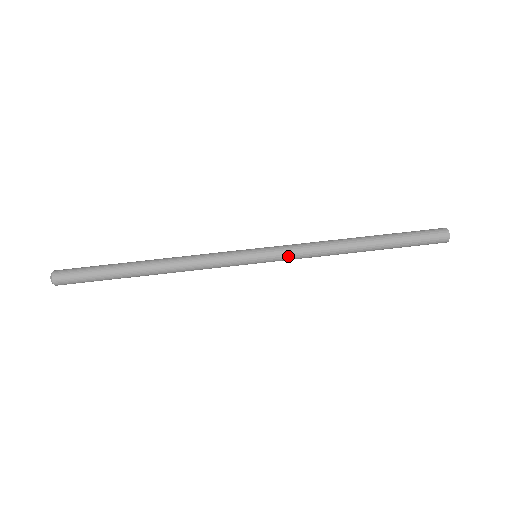
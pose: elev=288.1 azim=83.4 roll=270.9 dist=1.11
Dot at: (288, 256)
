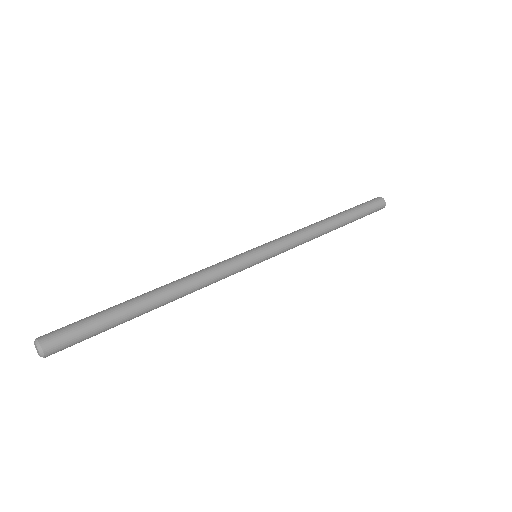
Dot at: (285, 249)
